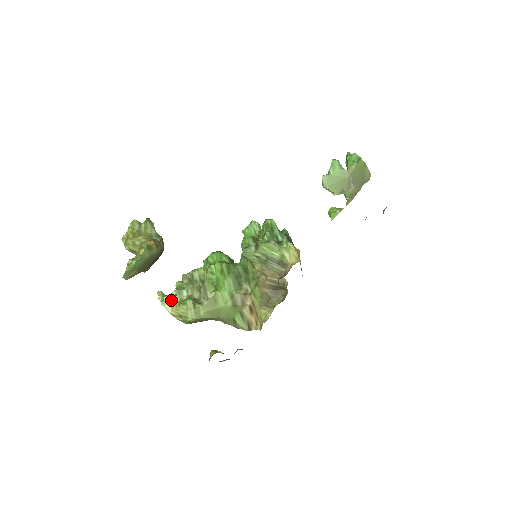
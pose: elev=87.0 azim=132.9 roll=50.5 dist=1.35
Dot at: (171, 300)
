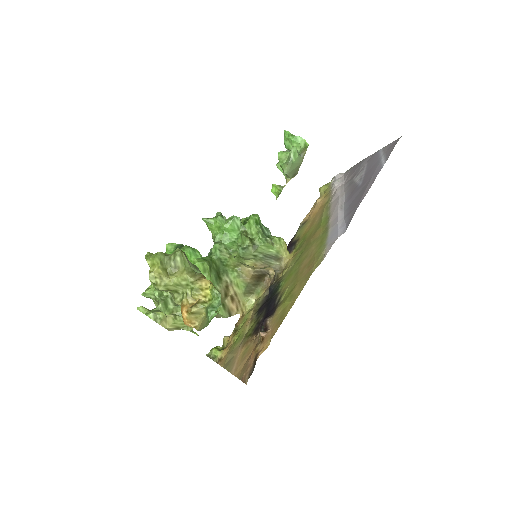
Dot at: (166, 315)
